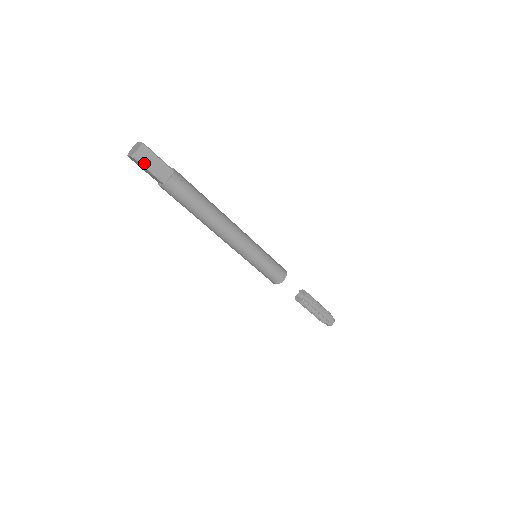
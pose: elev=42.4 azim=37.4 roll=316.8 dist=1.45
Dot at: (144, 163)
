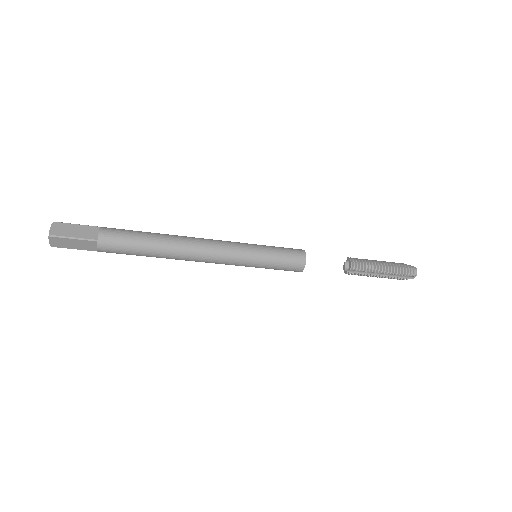
Dot at: (65, 247)
